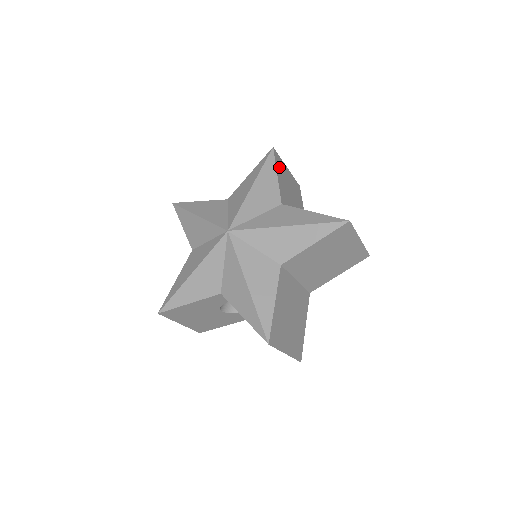
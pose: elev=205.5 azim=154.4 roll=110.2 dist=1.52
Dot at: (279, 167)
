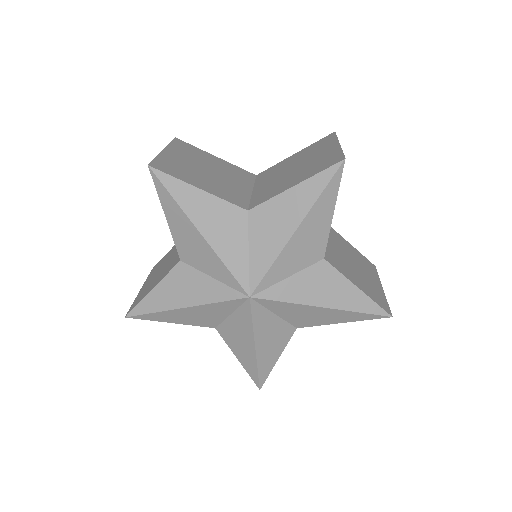
Dot at: (178, 173)
